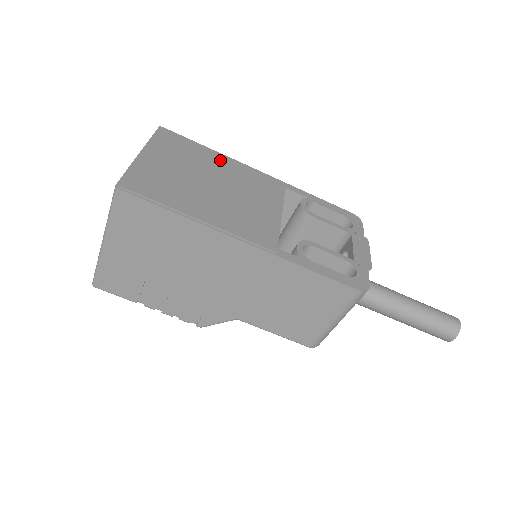
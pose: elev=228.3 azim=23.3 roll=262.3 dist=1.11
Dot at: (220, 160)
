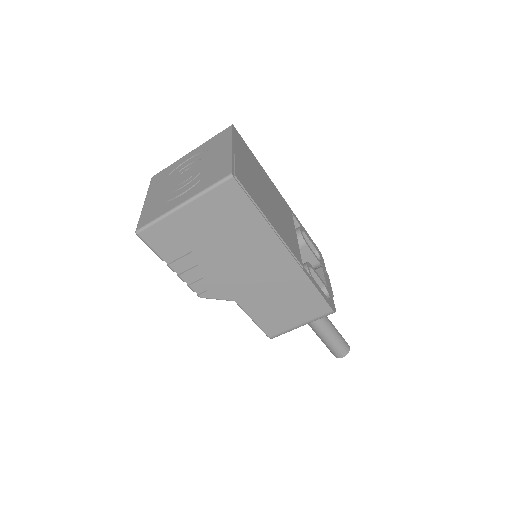
Dot at: (264, 173)
